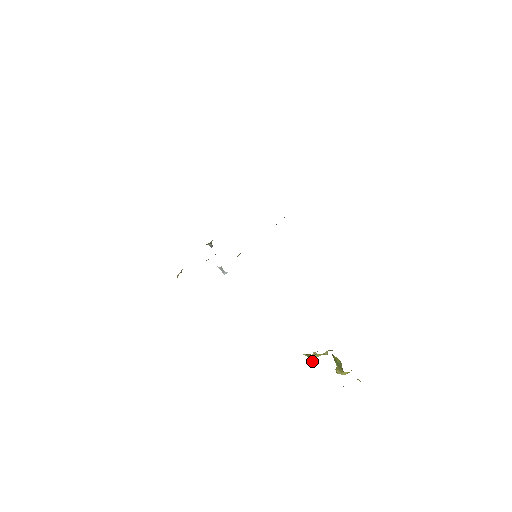
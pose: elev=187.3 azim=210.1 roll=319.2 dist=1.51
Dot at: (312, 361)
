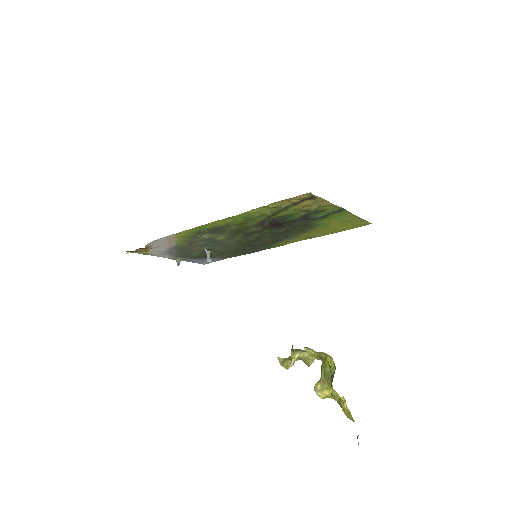
Dot at: (297, 356)
